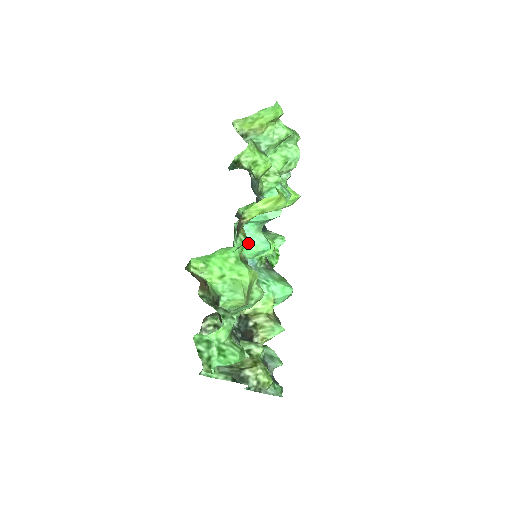
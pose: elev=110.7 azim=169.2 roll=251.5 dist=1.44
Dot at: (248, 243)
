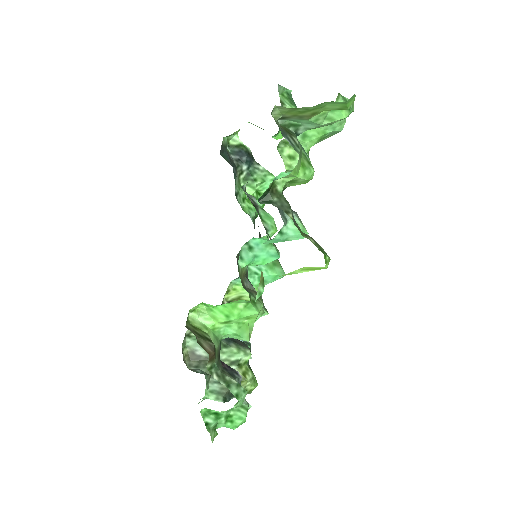
Dot at: (254, 257)
